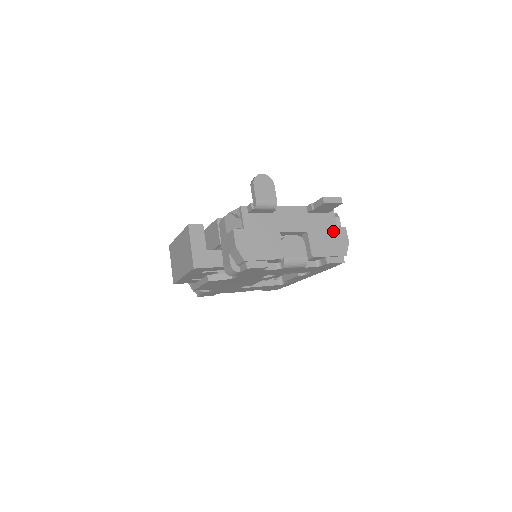
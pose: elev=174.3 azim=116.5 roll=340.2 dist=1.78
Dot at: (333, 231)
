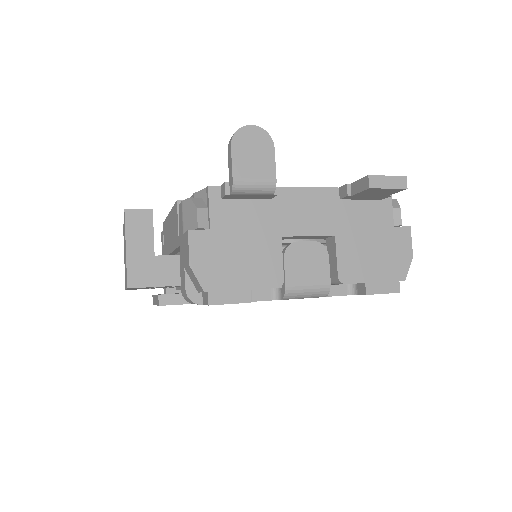
Dot at: (385, 234)
